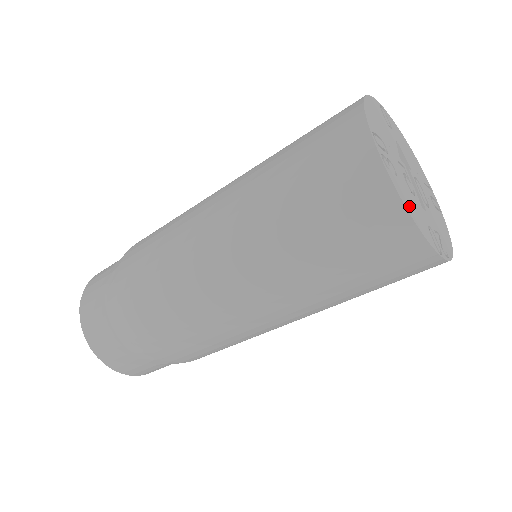
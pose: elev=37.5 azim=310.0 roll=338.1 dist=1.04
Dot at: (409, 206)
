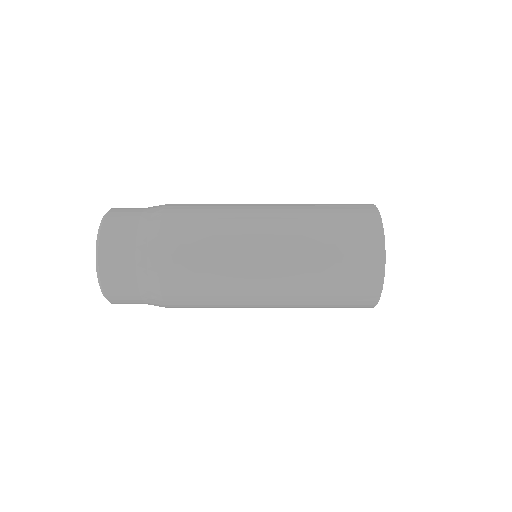
Dot at: occluded
